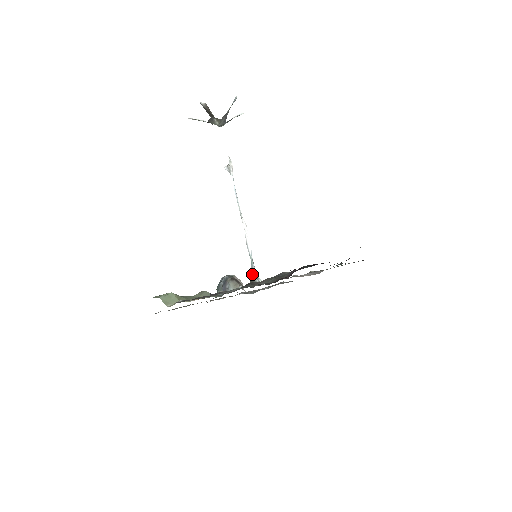
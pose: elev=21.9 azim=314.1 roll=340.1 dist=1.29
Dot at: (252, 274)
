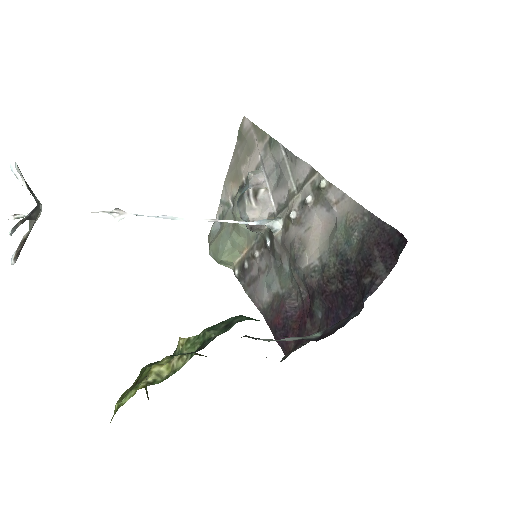
Dot at: occluded
